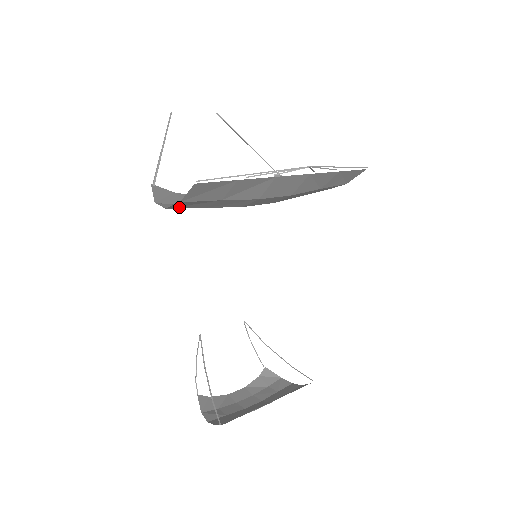
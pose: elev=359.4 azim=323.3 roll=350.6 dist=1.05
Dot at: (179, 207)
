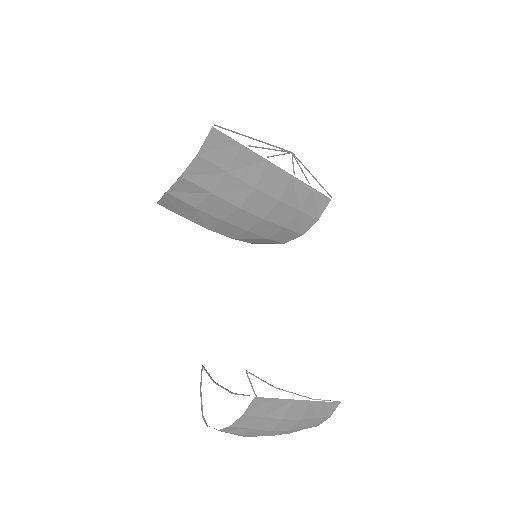
Dot at: (192, 178)
